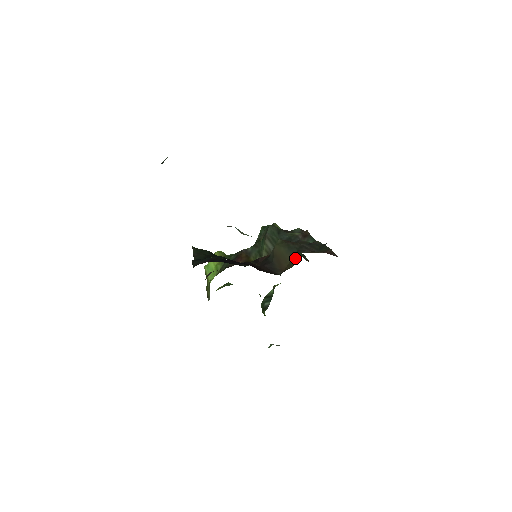
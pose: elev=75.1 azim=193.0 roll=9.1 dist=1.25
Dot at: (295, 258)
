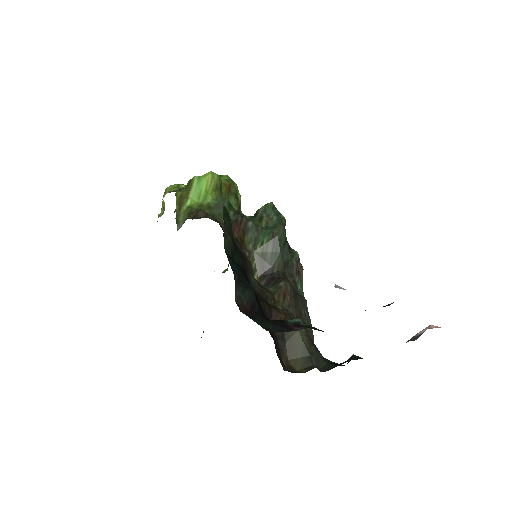
Dot at: (304, 363)
